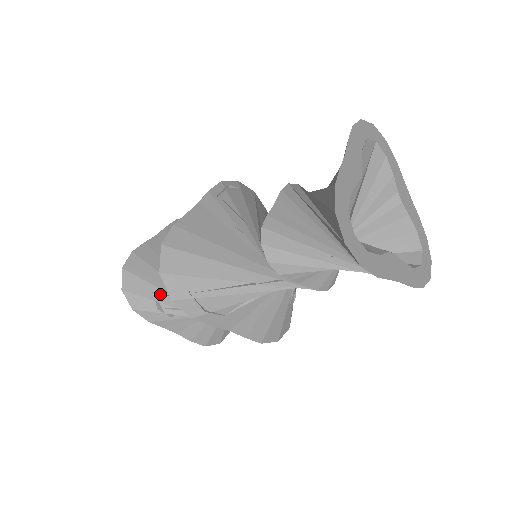
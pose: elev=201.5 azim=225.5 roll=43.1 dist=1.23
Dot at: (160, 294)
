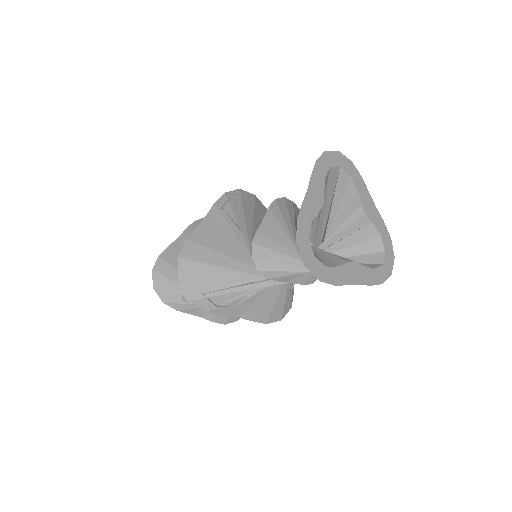
Dot at: occluded
